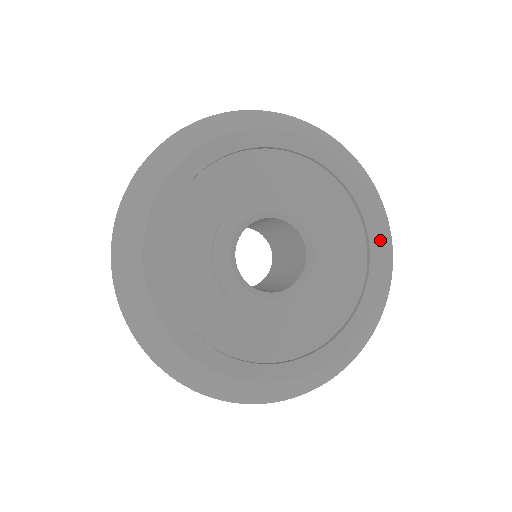
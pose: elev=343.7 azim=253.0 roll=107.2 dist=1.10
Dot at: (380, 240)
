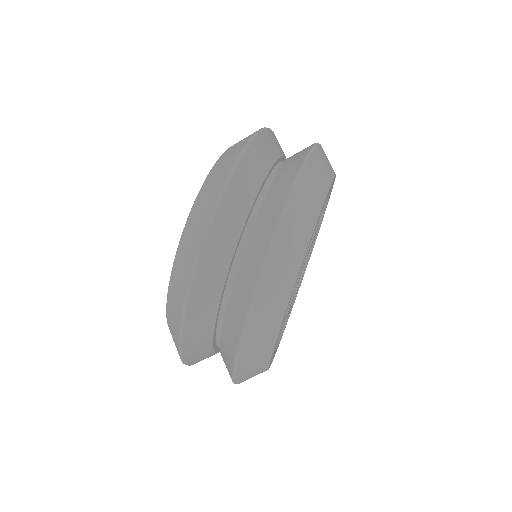
Dot at: occluded
